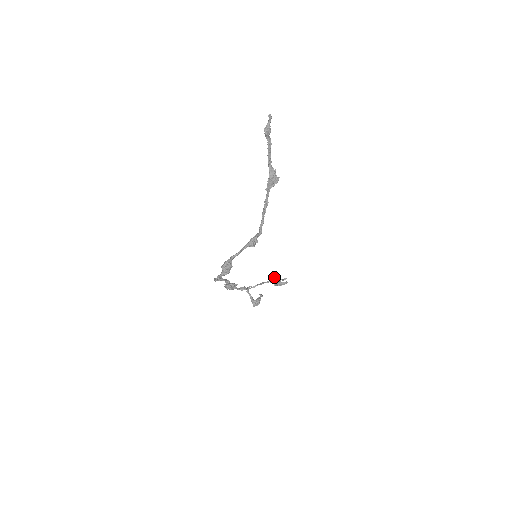
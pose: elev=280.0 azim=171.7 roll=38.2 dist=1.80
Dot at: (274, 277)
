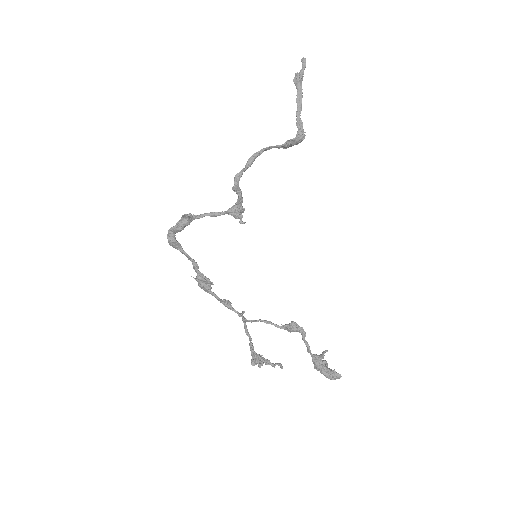
Dot at: (291, 321)
